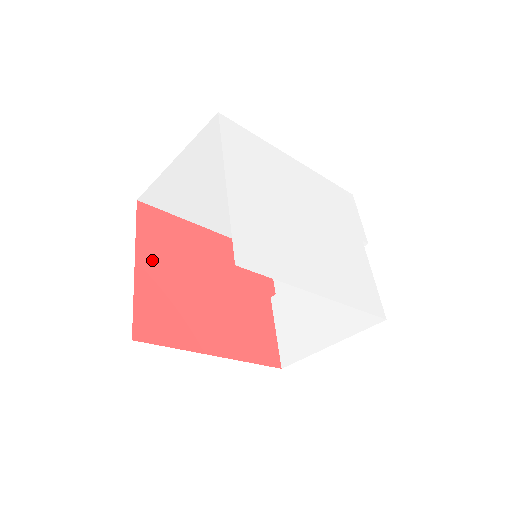
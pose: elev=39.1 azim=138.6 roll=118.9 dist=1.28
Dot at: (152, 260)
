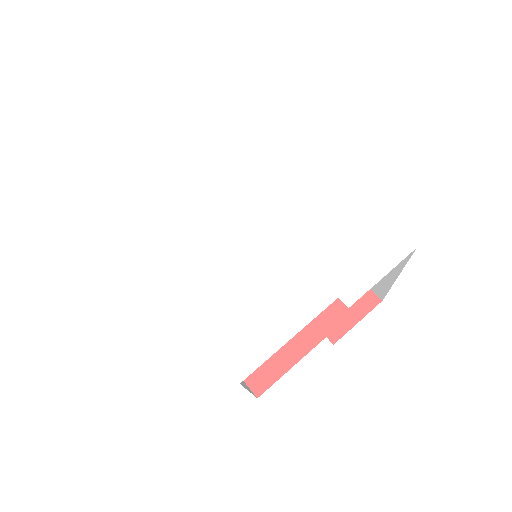
Dot at: occluded
